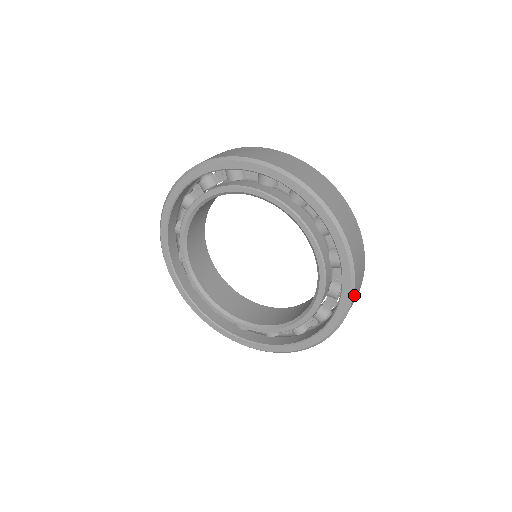
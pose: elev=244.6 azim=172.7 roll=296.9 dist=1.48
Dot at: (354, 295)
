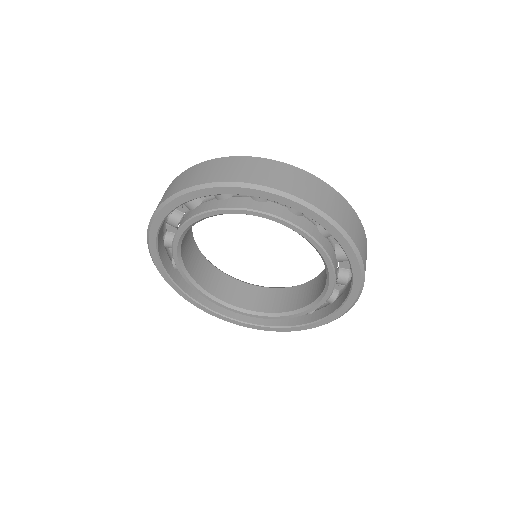
Dot at: occluded
